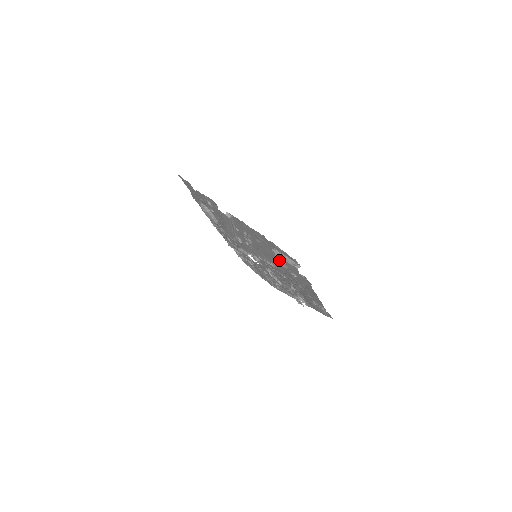
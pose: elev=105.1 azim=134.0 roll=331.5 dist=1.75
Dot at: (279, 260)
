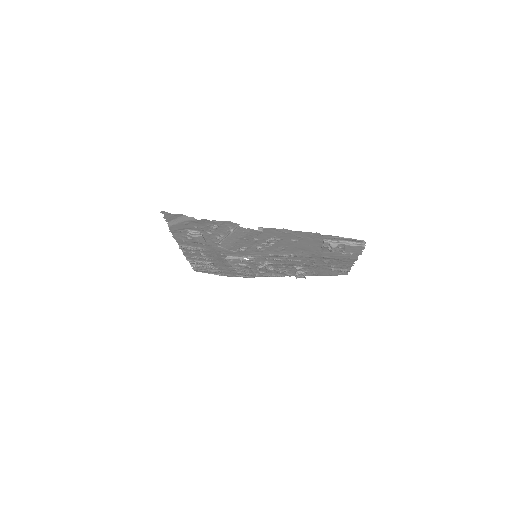
Dot at: (336, 247)
